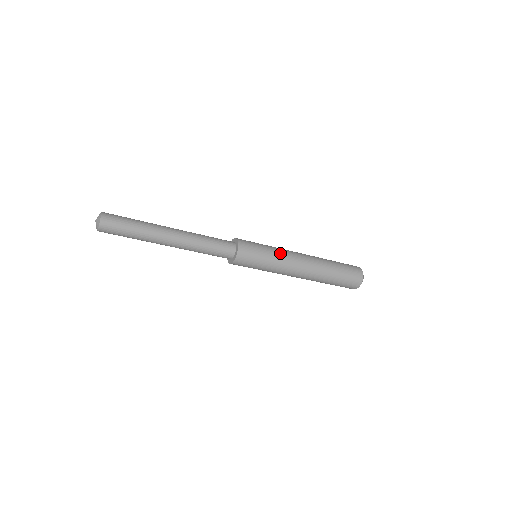
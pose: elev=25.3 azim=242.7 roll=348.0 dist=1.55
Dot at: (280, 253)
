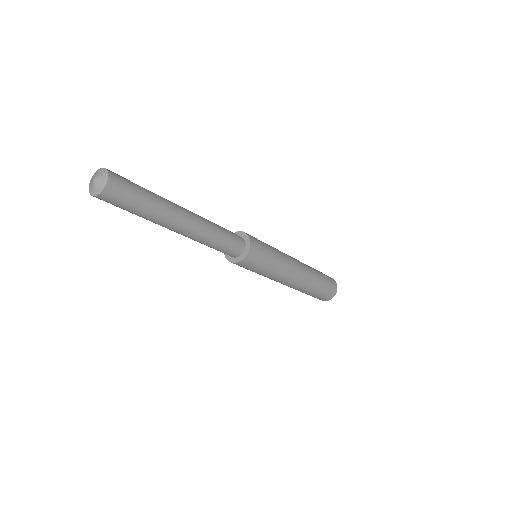
Dot at: (283, 261)
